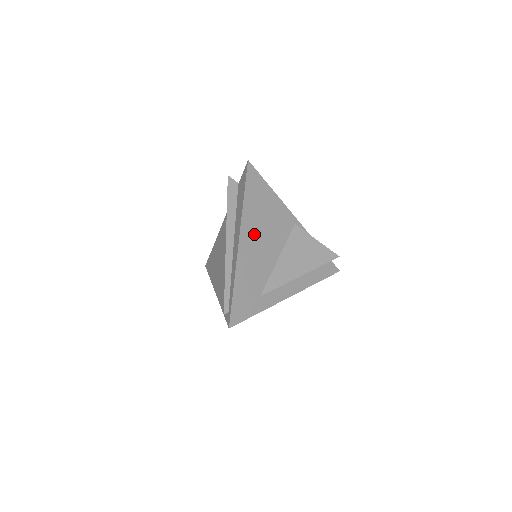
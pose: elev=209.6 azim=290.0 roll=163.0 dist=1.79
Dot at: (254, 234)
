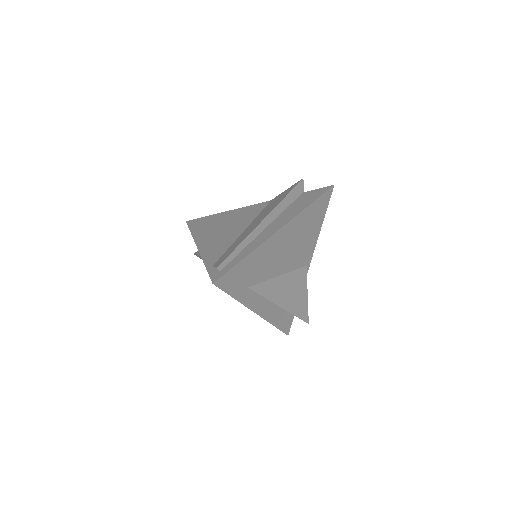
Dot at: (289, 237)
